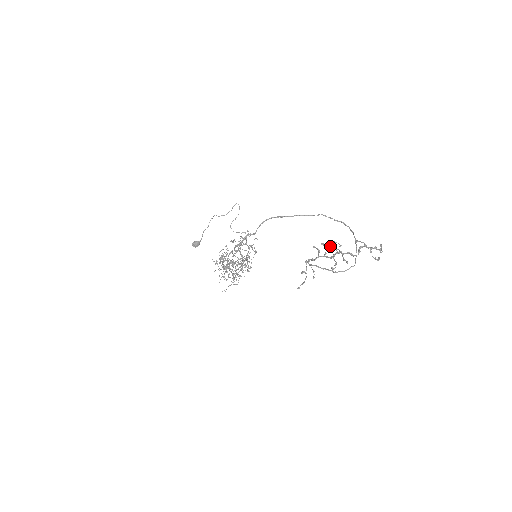
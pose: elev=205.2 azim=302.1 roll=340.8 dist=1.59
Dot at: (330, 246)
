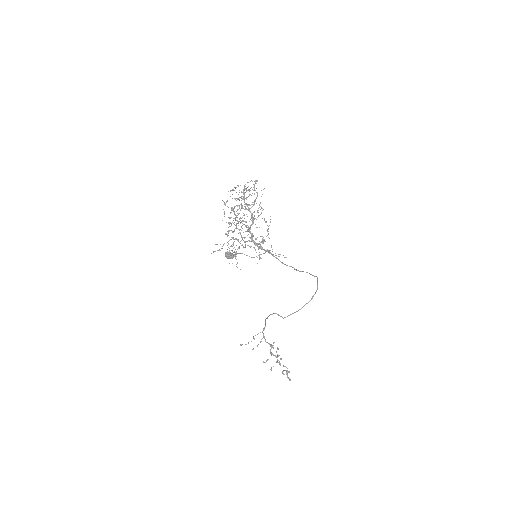
Dot at: (278, 355)
